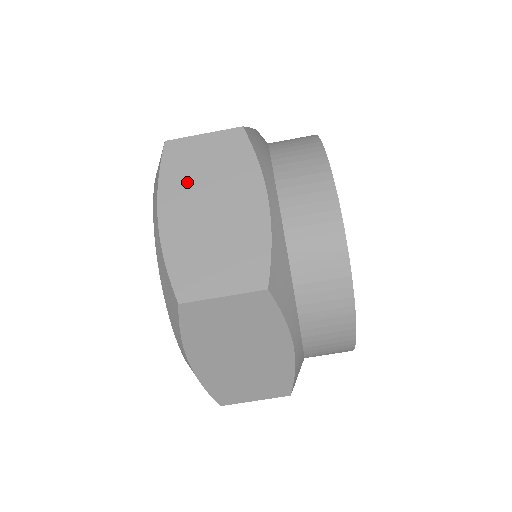
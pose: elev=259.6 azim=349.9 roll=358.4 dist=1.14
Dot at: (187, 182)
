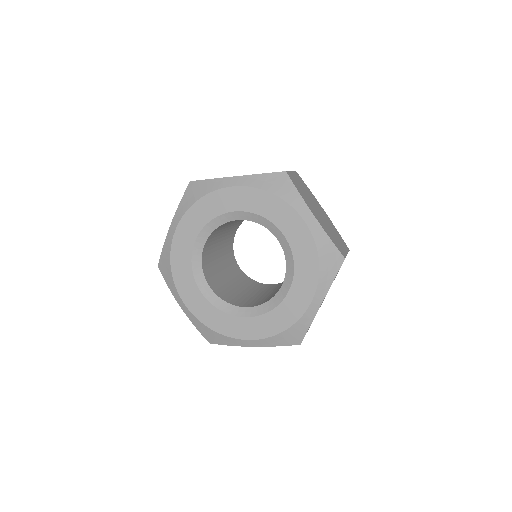
Dot at: occluded
